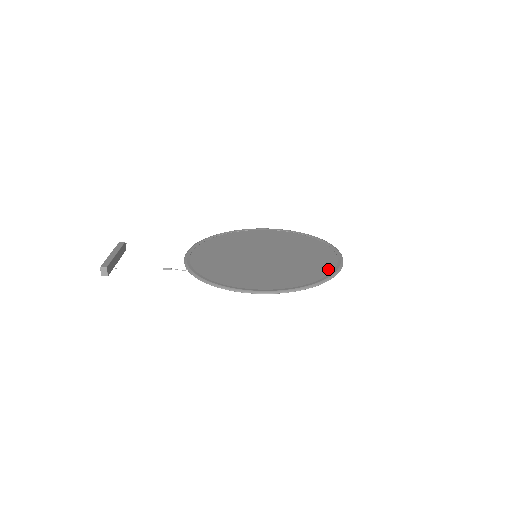
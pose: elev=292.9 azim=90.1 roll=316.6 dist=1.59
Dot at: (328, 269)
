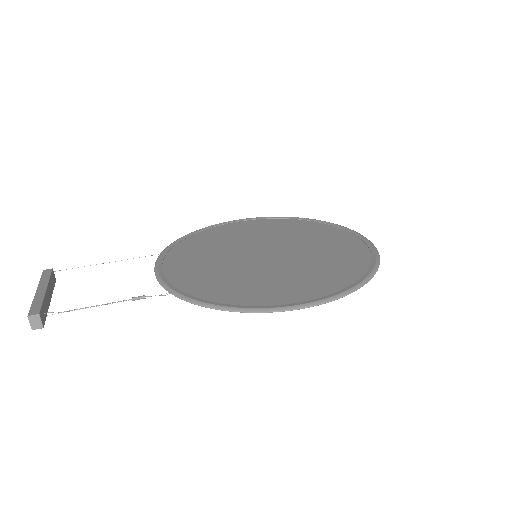
Dot at: (363, 256)
